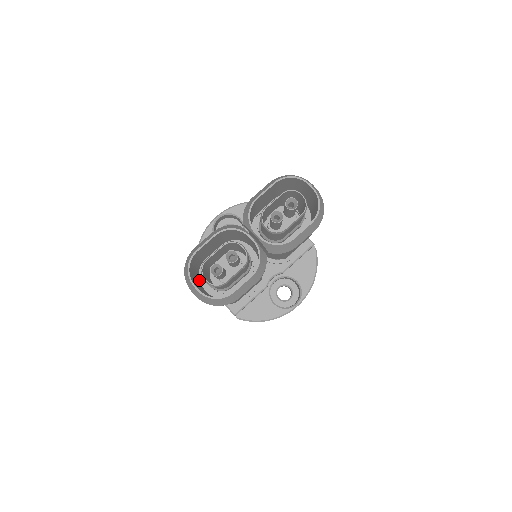
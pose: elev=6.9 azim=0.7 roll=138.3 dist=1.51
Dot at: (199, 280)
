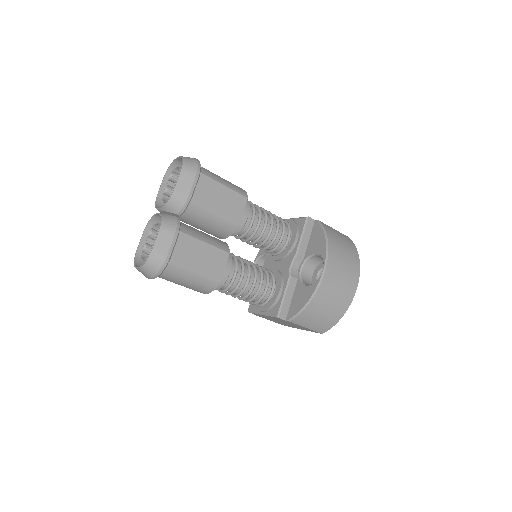
Dot at: occluded
